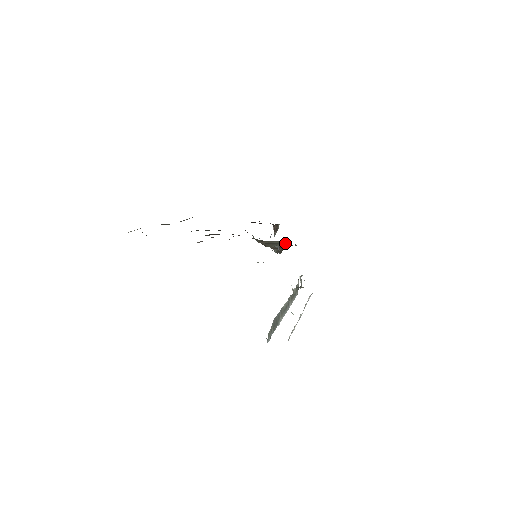
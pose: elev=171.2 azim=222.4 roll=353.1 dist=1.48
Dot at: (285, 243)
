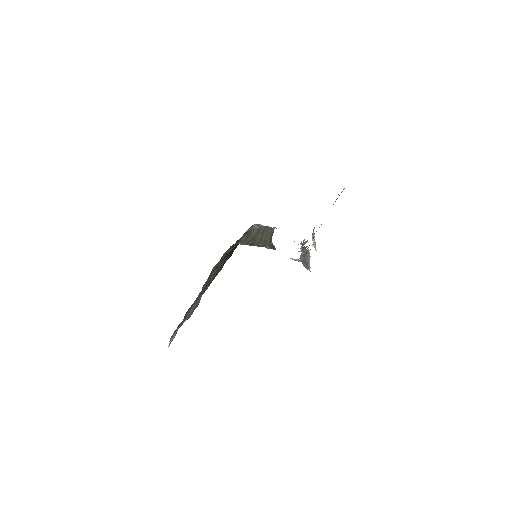
Dot at: (263, 228)
